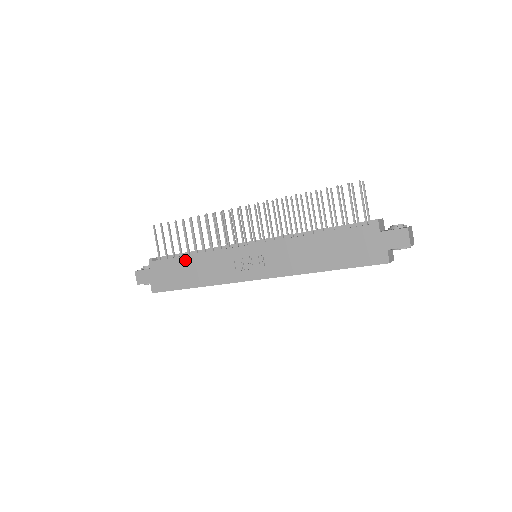
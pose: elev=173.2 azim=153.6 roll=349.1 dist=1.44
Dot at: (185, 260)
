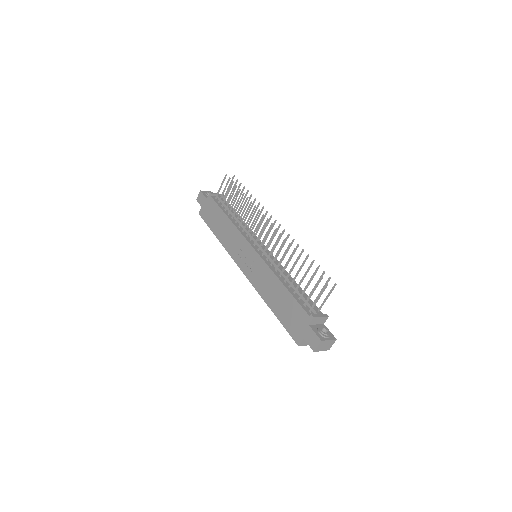
Dot at: (223, 216)
